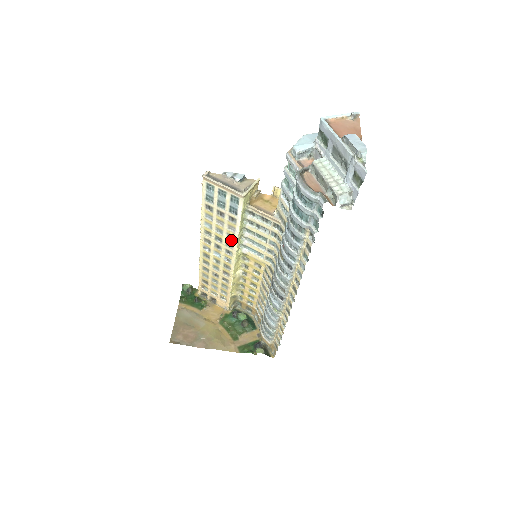
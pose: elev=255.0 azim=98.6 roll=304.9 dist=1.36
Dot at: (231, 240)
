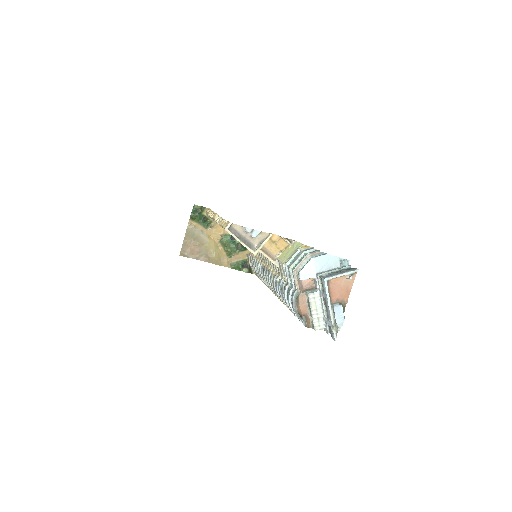
Dot at: occluded
